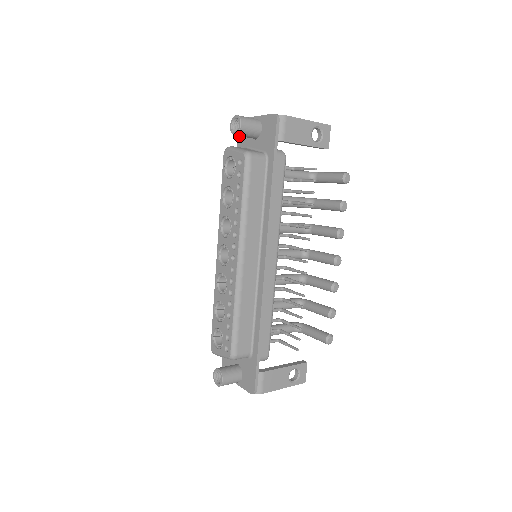
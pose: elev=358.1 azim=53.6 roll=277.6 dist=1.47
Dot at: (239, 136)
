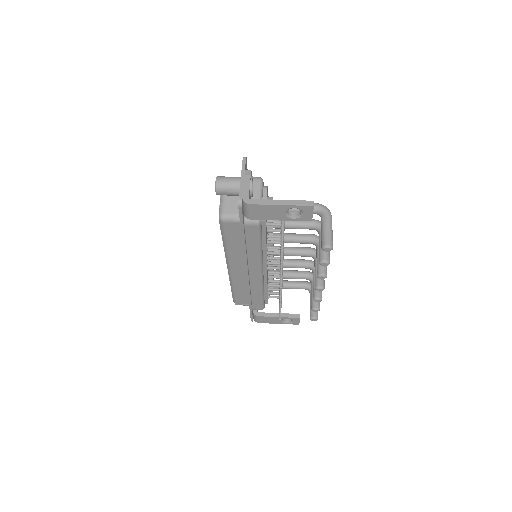
Dot at: occluded
